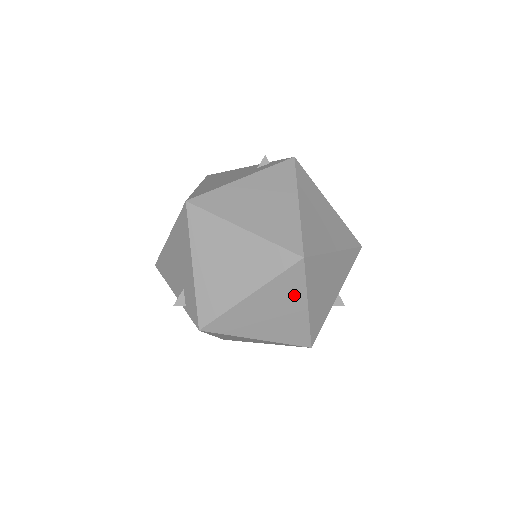
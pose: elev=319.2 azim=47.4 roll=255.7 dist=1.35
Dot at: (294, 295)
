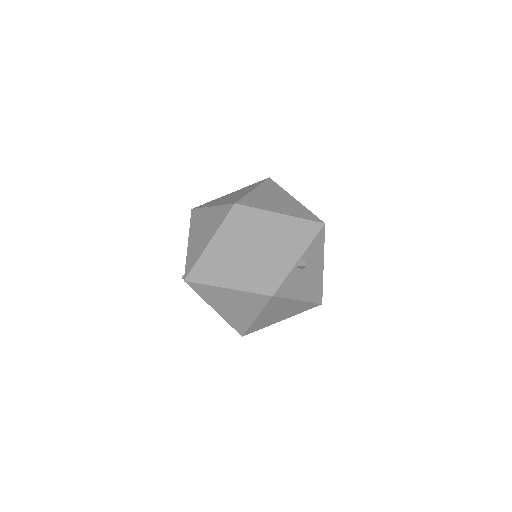
Dot at: (239, 239)
